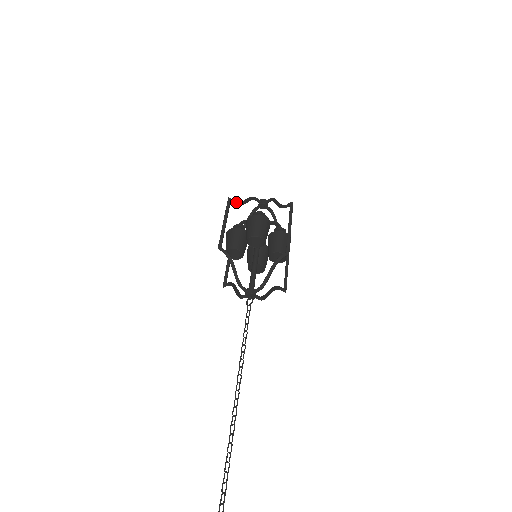
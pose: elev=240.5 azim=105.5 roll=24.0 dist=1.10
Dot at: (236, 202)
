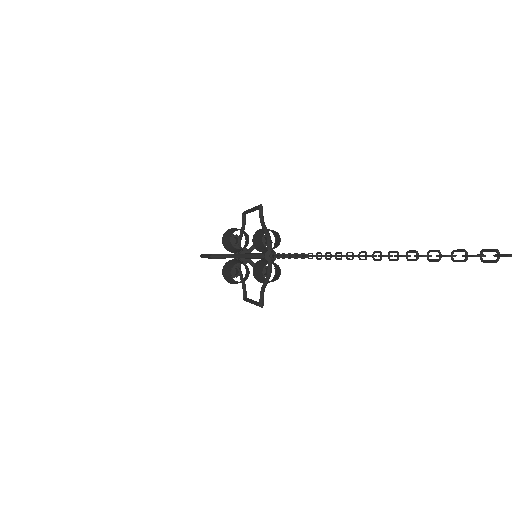
Dot at: occluded
